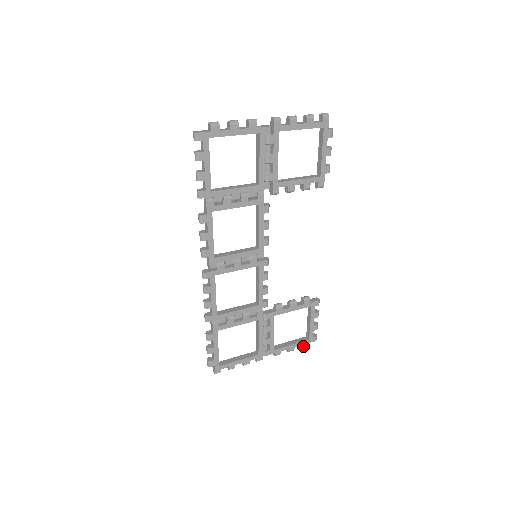
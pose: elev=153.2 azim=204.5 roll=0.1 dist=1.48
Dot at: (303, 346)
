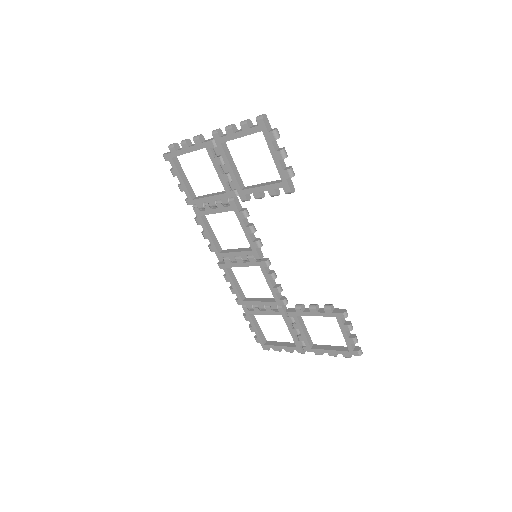
Dot at: (345, 356)
